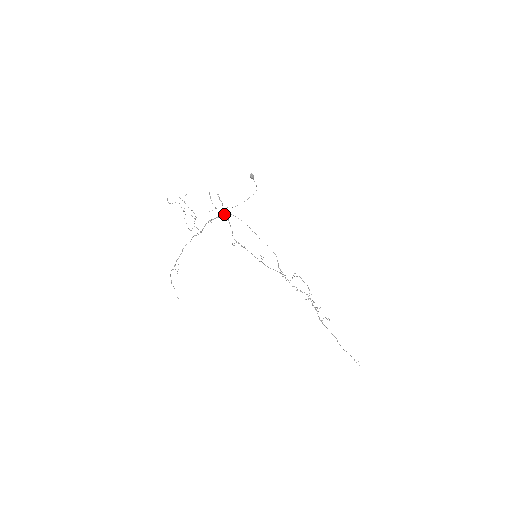
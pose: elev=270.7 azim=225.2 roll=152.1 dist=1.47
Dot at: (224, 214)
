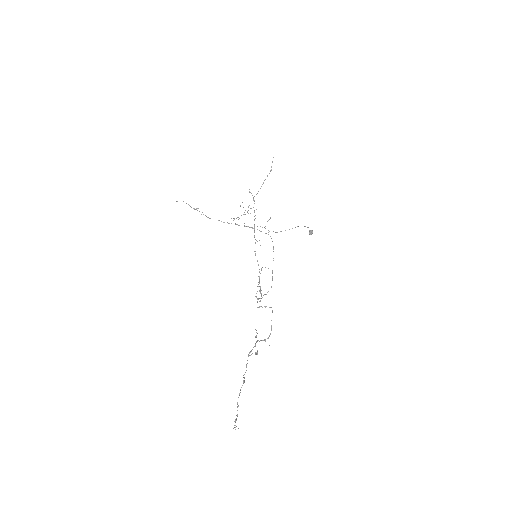
Dot at: (266, 233)
